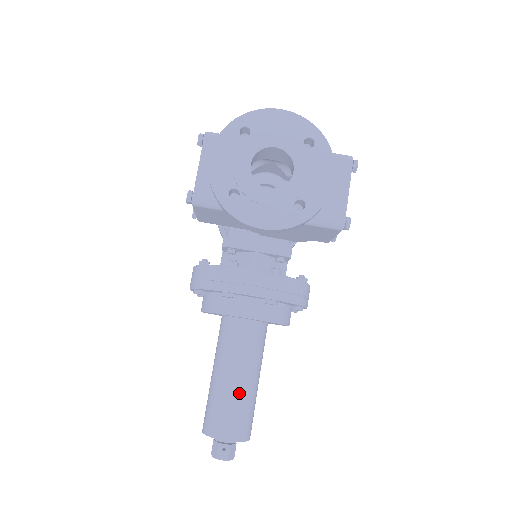
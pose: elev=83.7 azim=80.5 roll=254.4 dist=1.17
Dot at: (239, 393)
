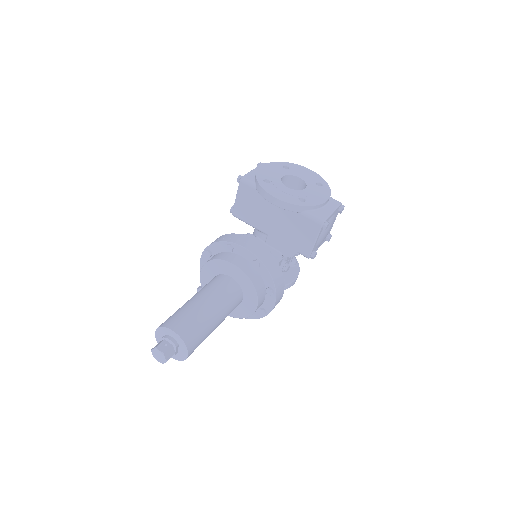
Dot at: (201, 311)
